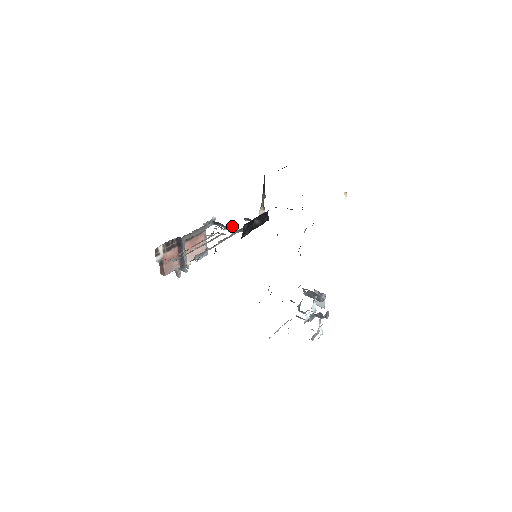
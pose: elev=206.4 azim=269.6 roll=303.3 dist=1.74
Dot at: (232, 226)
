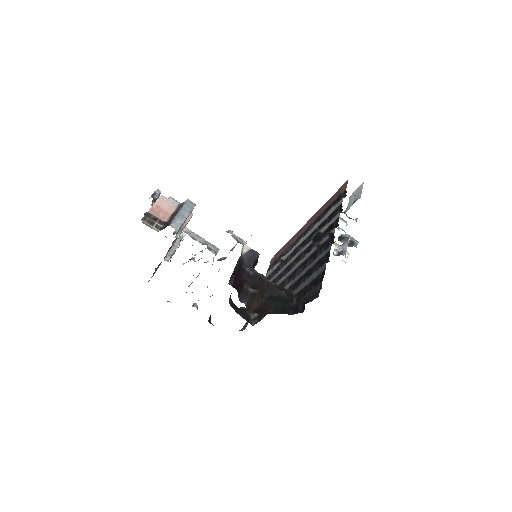
Dot at: (213, 258)
